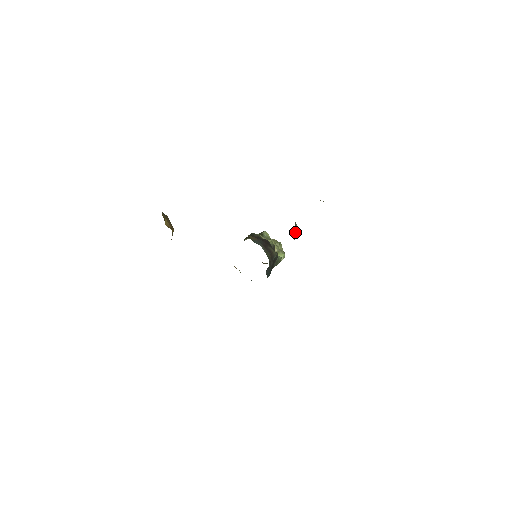
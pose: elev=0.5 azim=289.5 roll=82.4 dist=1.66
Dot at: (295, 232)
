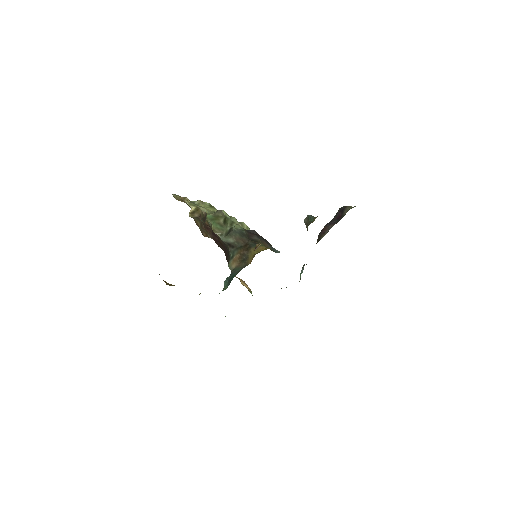
Dot at: occluded
